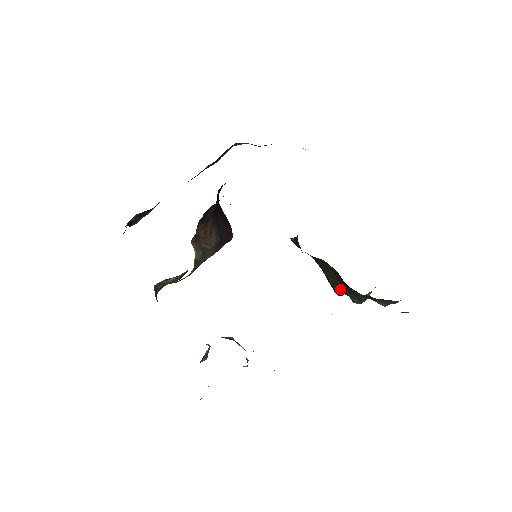
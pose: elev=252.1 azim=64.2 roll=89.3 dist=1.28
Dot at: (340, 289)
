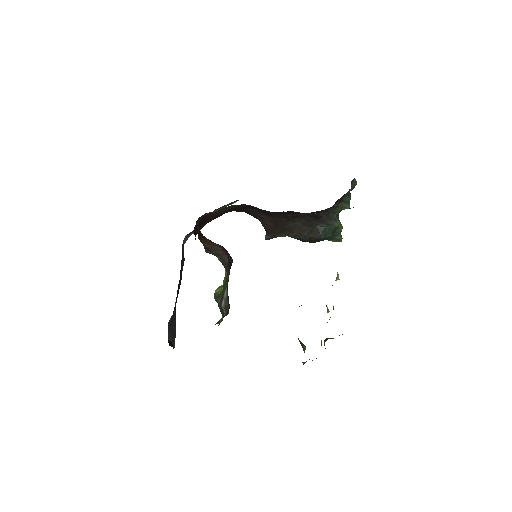
Dot at: (321, 231)
